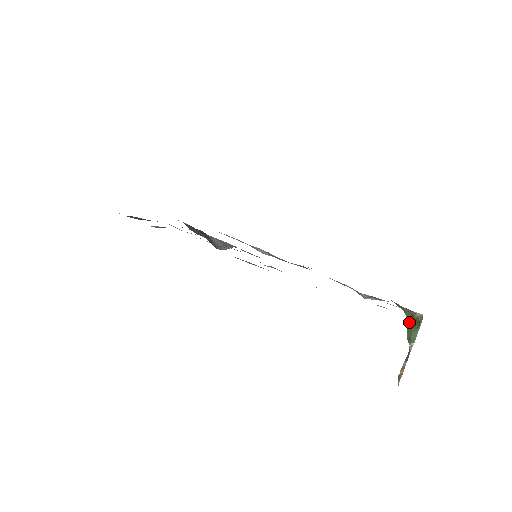
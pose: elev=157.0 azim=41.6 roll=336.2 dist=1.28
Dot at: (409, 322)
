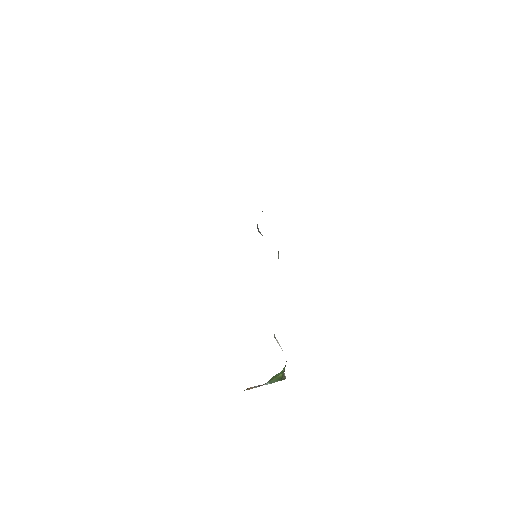
Dot at: (280, 373)
